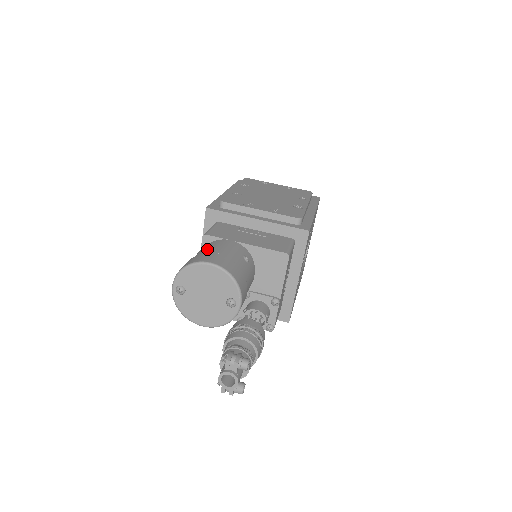
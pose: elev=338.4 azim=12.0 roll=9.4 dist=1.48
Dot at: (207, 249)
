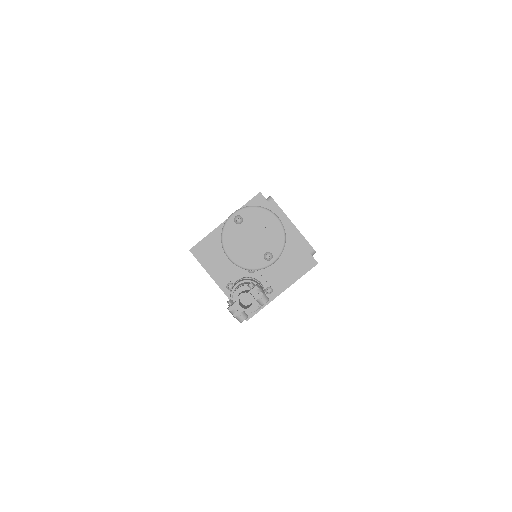
Dot at: occluded
